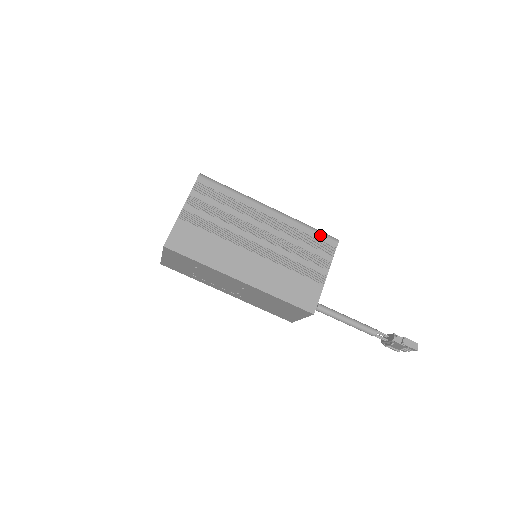
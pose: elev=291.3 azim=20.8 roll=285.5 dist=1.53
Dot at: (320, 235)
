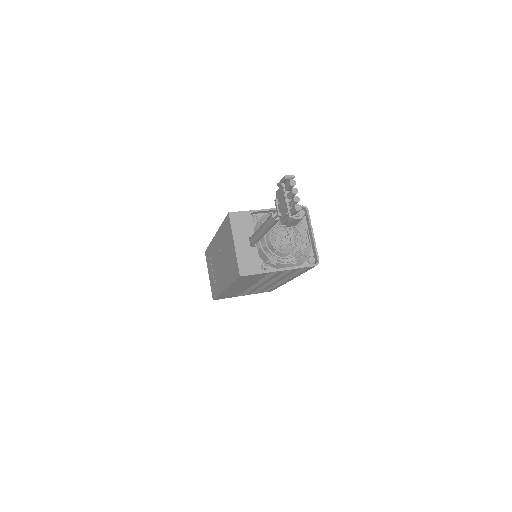
Dot at: occluded
